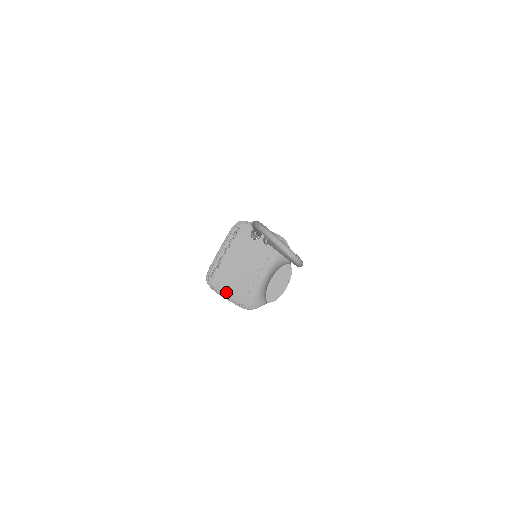
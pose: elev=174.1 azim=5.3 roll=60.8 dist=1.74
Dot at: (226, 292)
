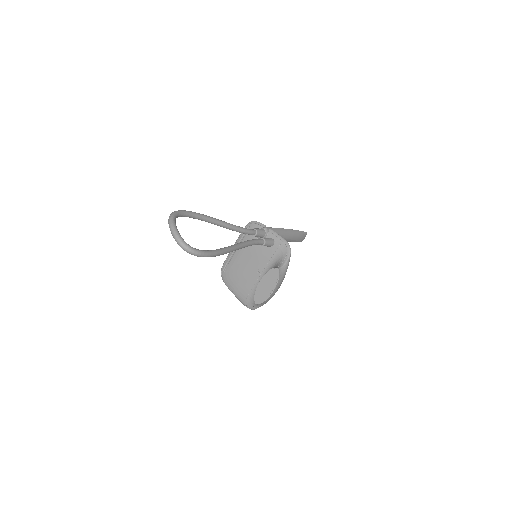
Dot at: (233, 287)
